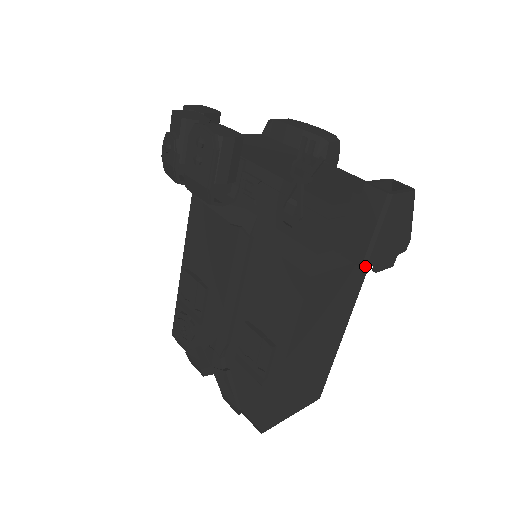
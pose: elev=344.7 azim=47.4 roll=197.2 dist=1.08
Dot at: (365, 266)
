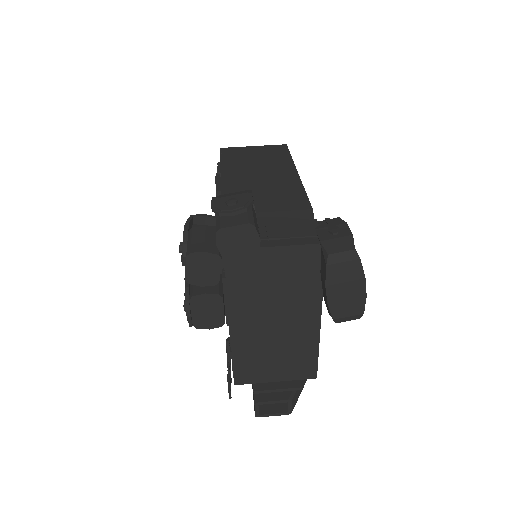
Dot at: occluded
